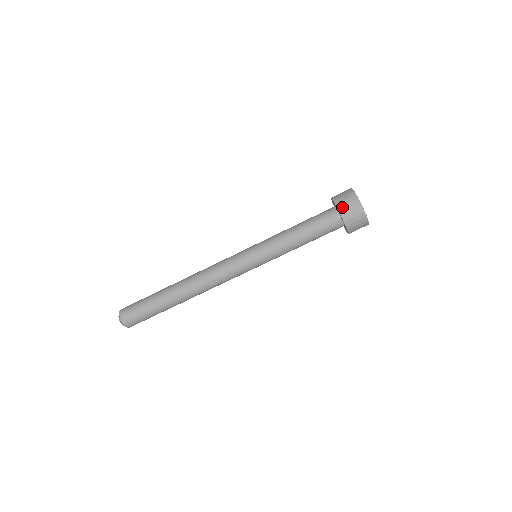
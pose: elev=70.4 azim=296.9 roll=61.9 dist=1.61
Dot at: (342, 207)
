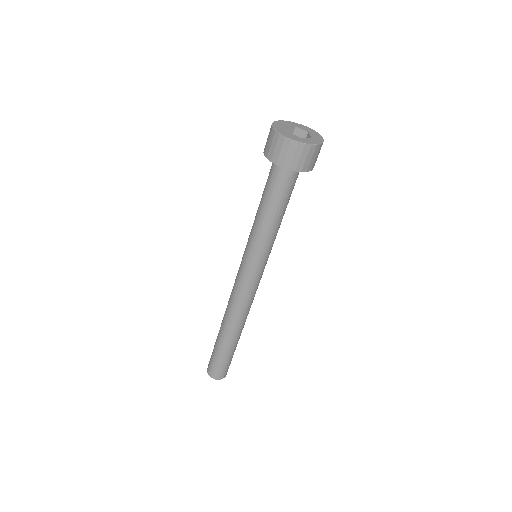
Dot at: (269, 153)
